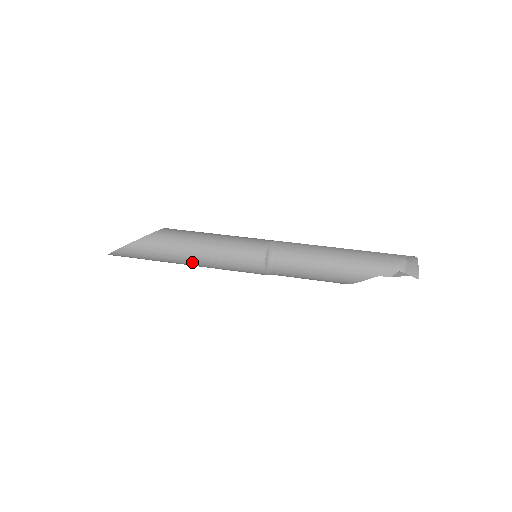
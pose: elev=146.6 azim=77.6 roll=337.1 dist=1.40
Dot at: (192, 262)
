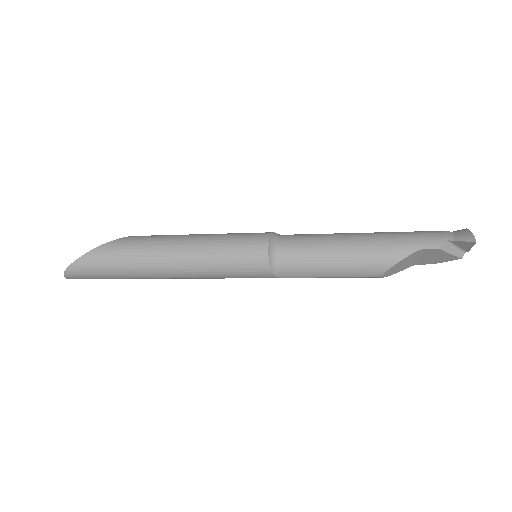
Dot at: (172, 264)
